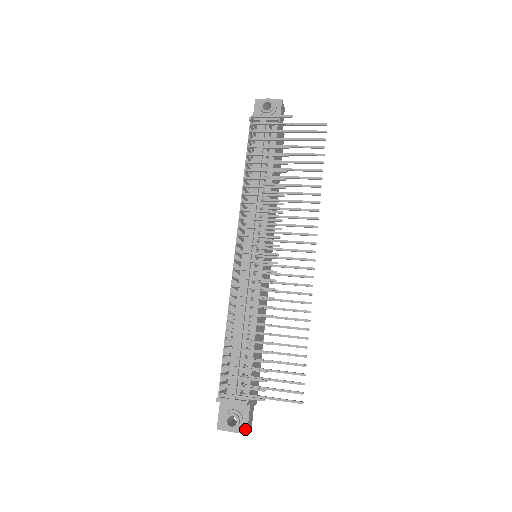
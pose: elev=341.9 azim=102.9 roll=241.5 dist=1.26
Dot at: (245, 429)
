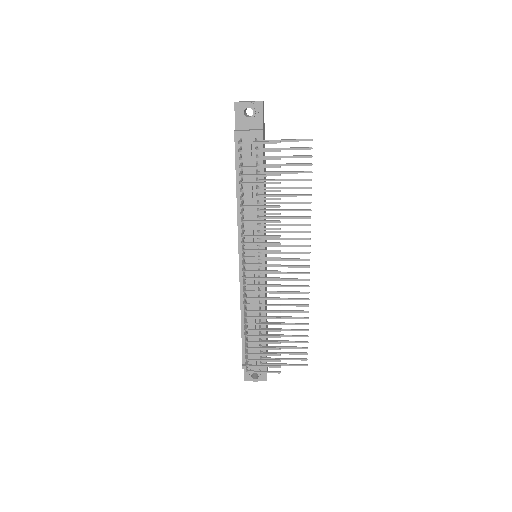
Dot at: (265, 378)
